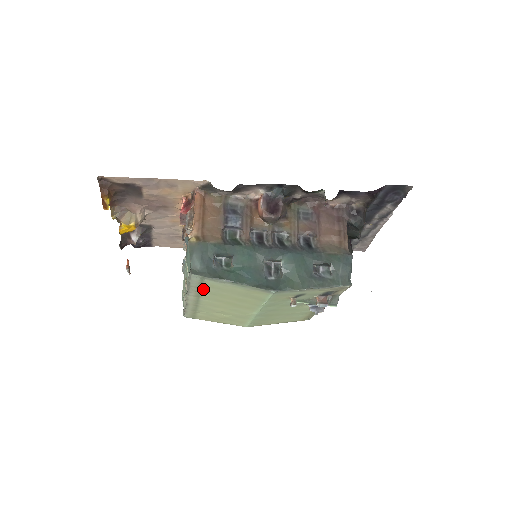
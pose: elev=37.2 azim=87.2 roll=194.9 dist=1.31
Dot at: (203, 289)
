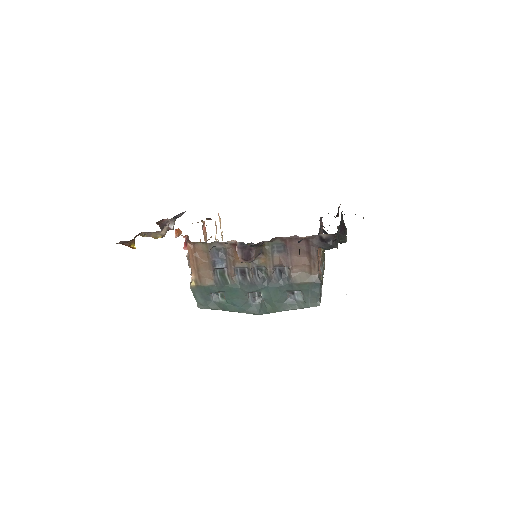
Dot at: occluded
